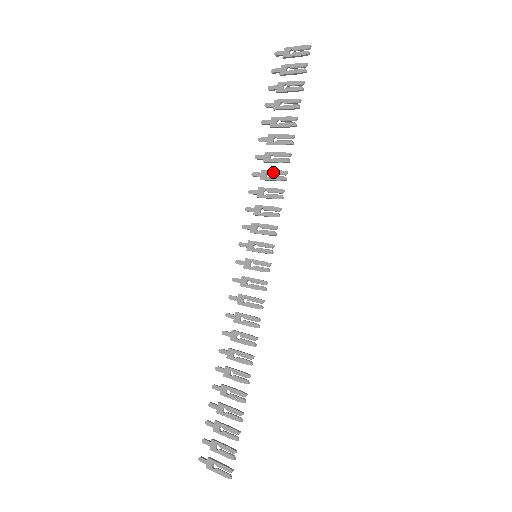
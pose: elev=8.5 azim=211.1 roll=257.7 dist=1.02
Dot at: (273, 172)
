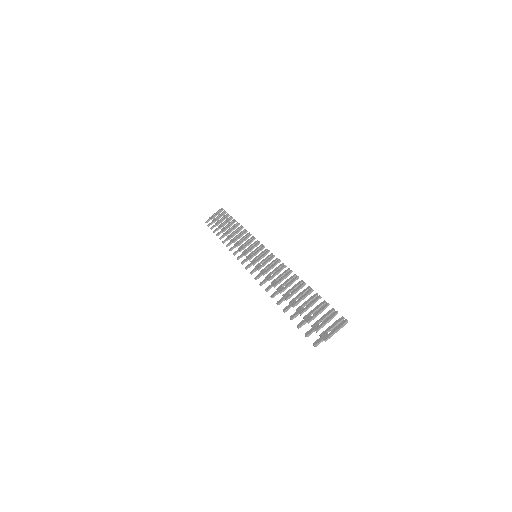
Dot at: (237, 235)
